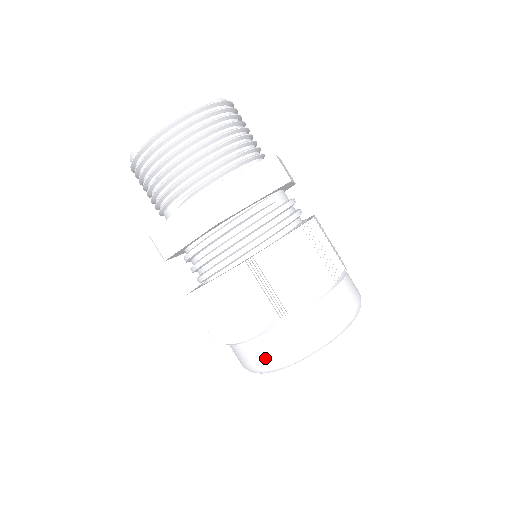
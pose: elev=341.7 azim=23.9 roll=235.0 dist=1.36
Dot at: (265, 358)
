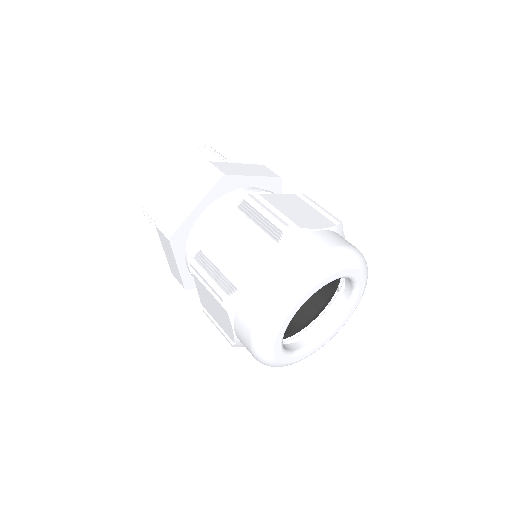
Dot at: (247, 342)
